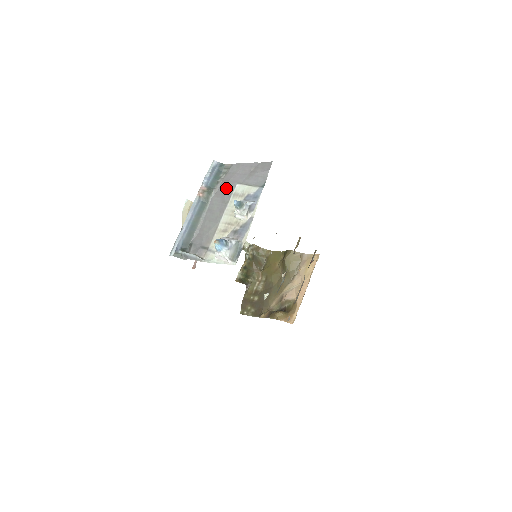
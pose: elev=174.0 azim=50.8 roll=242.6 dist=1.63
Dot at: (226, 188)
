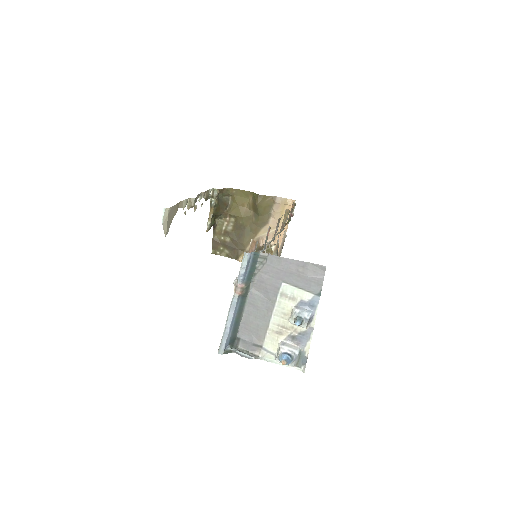
Dot at: (269, 285)
